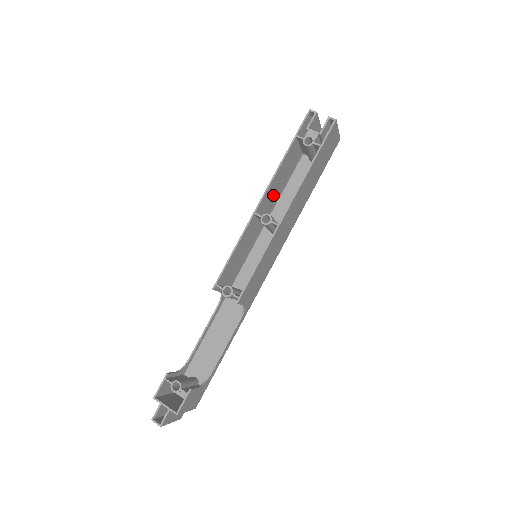
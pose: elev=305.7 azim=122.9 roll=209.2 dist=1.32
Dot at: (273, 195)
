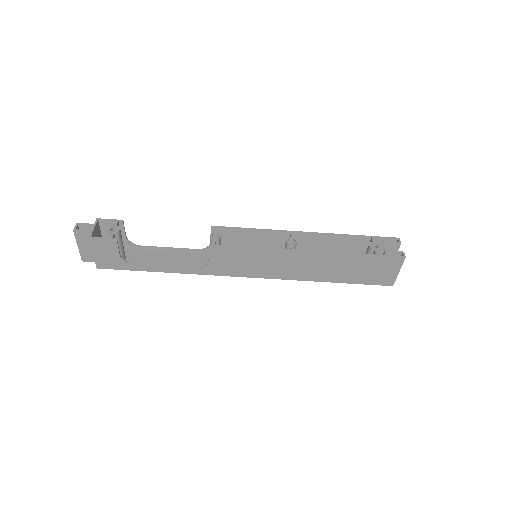
Dot at: (314, 248)
